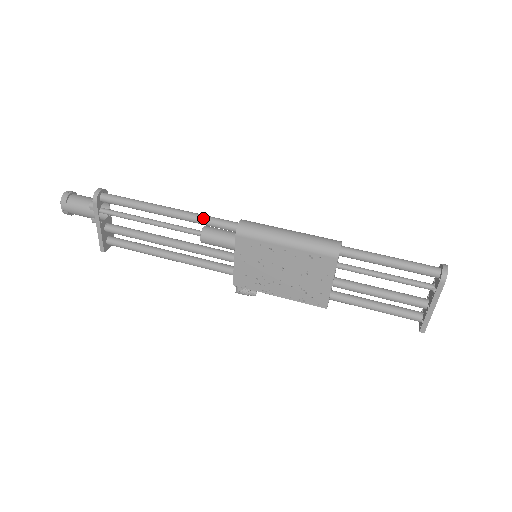
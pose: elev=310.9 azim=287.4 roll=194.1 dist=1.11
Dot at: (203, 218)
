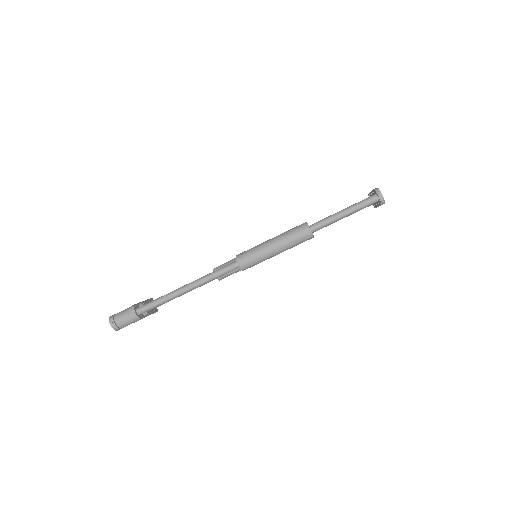
Dot at: (214, 278)
